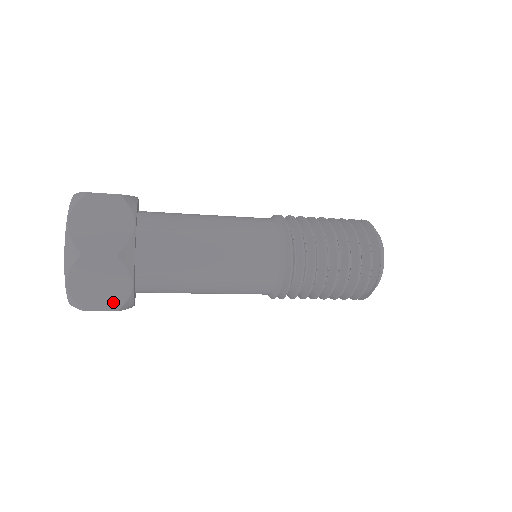
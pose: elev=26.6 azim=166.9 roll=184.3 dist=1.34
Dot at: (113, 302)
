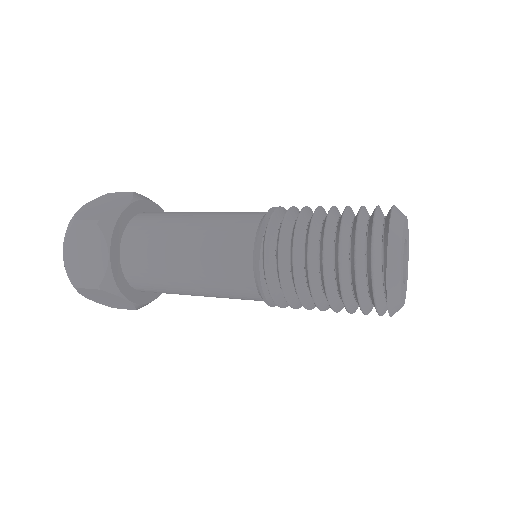
Dot at: (95, 276)
